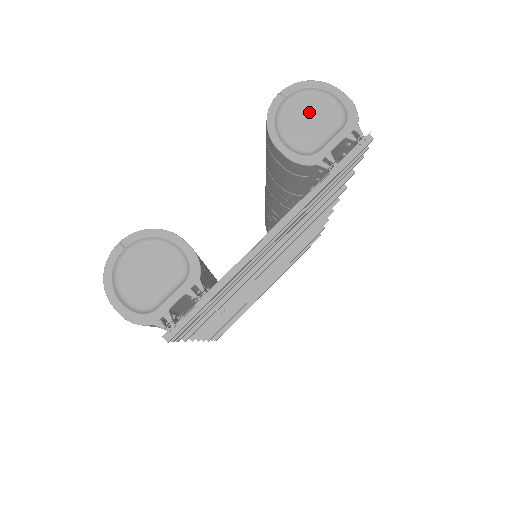
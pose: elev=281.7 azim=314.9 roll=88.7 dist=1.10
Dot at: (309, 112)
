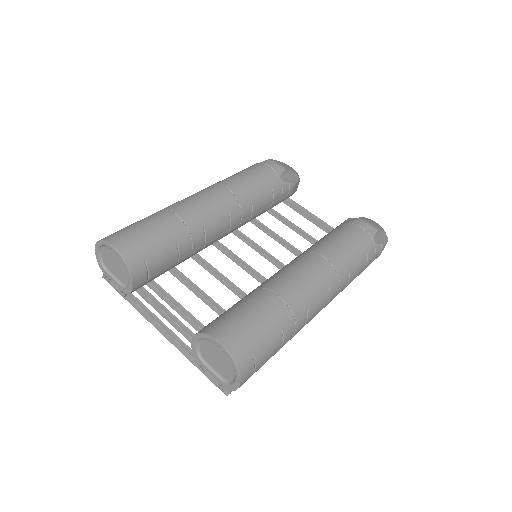
Dot at: (221, 360)
